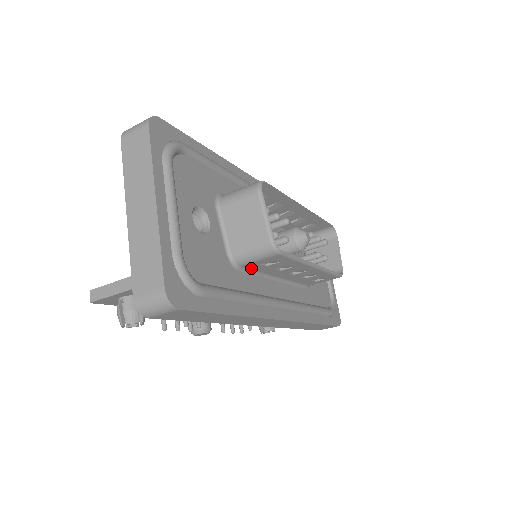
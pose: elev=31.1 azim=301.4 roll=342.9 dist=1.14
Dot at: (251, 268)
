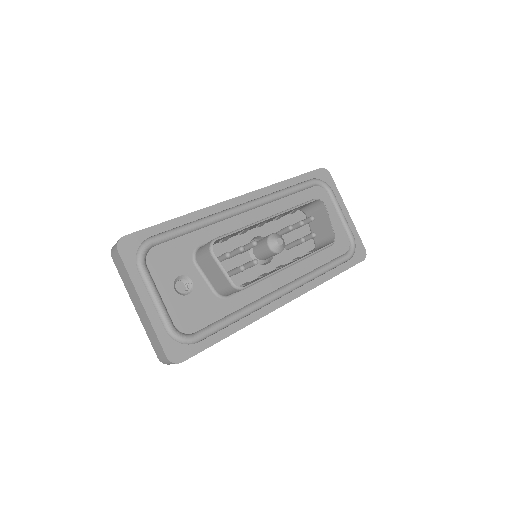
Dot at: occluded
